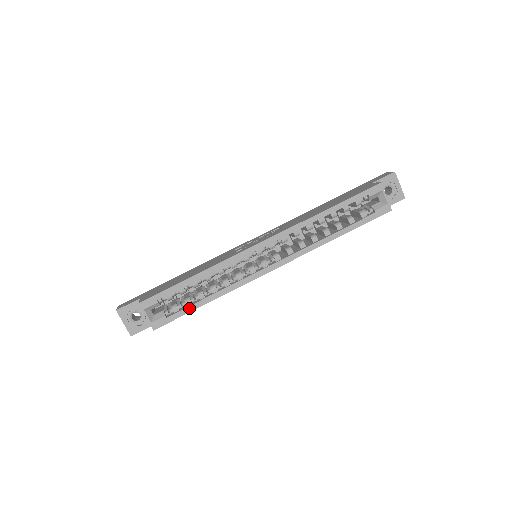
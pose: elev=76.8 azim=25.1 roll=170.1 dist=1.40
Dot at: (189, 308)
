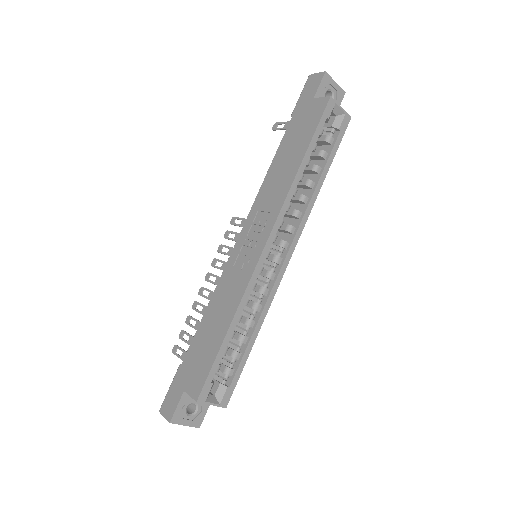
Dot at: (243, 360)
